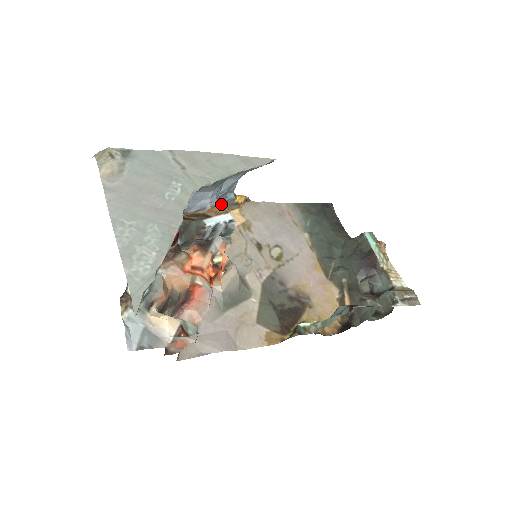
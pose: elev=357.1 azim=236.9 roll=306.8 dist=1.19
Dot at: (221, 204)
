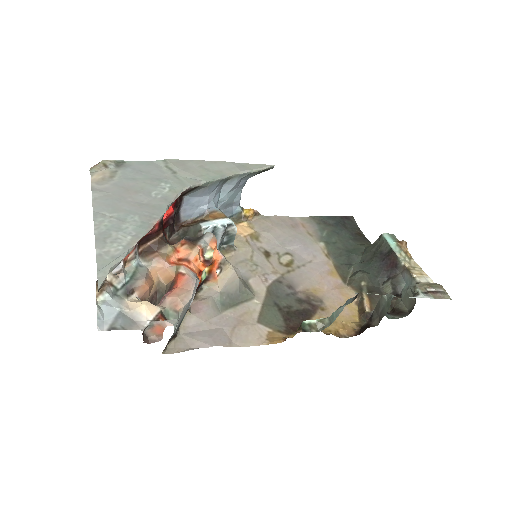
Dot at: (220, 210)
